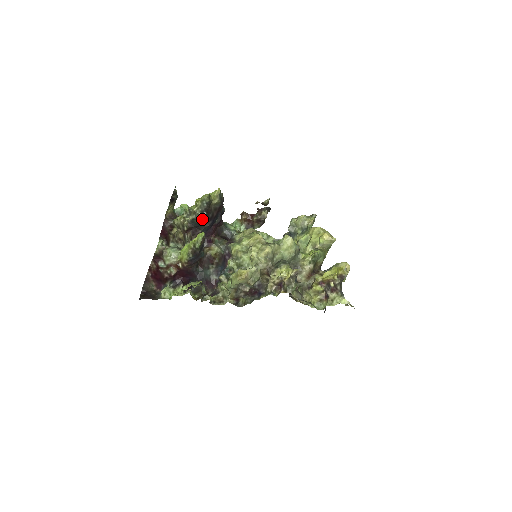
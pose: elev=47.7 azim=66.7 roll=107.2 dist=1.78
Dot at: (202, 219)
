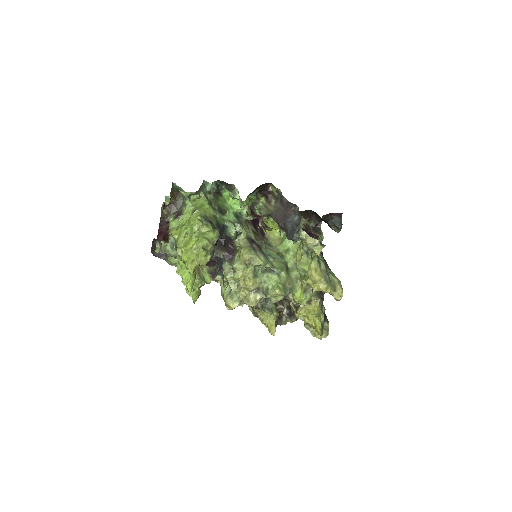
Dot at: occluded
